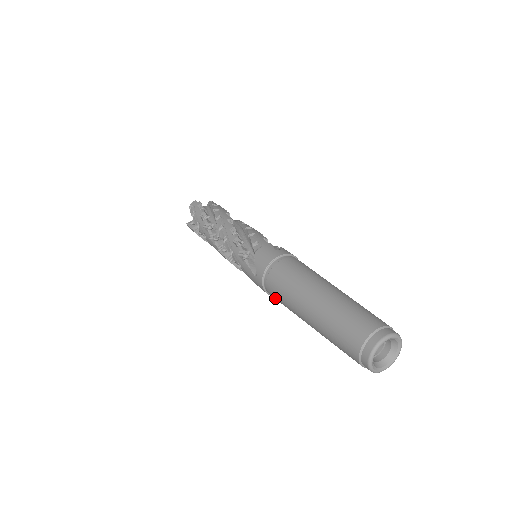
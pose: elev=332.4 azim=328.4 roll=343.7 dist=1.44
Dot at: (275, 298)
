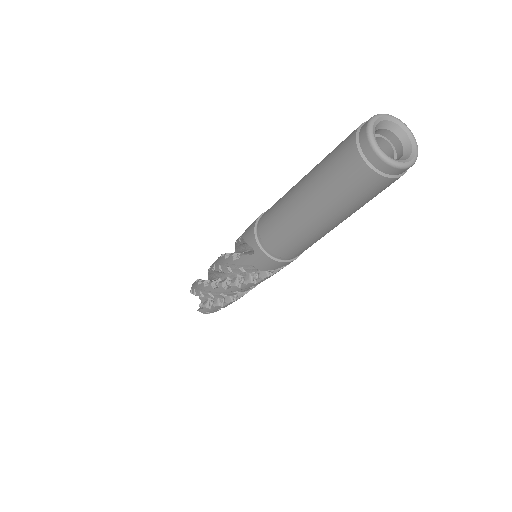
Dot at: (282, 250)
